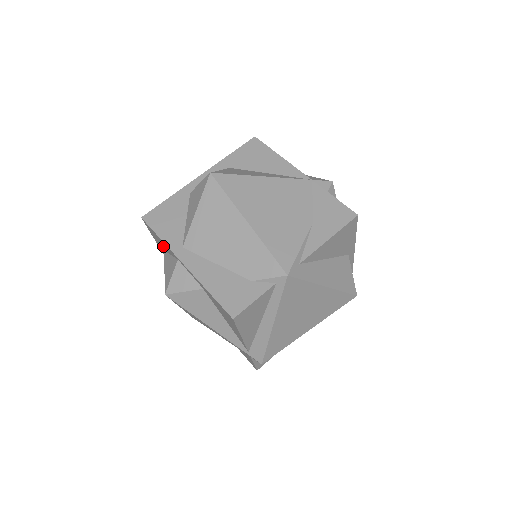
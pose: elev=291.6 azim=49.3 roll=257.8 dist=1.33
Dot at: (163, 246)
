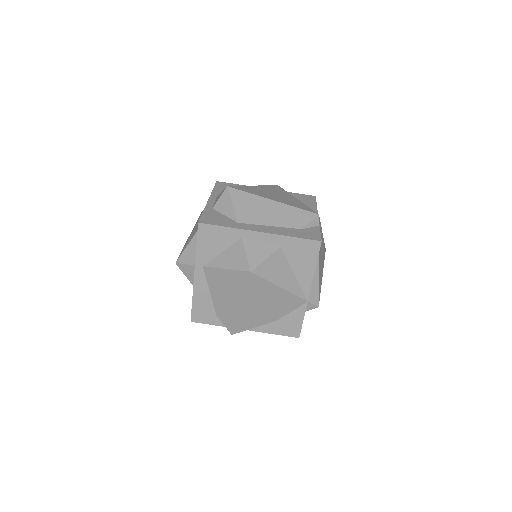
Dot at: occluded
